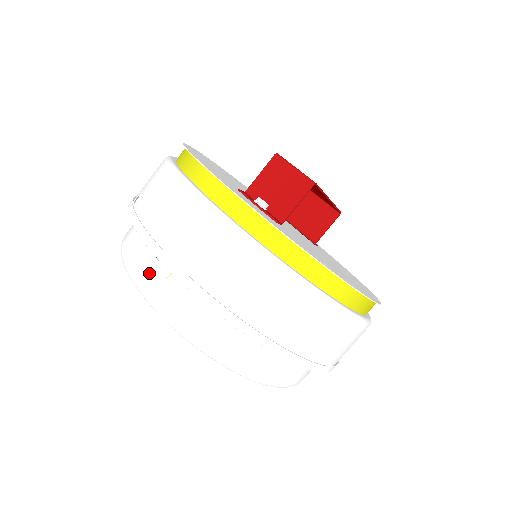
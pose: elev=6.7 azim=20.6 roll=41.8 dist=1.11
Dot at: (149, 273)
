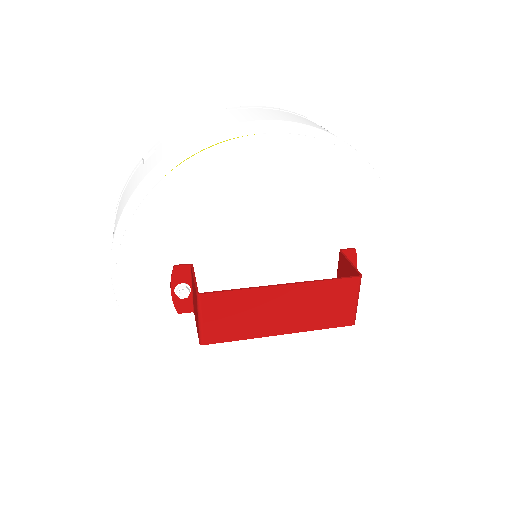
Dot at: occluded
